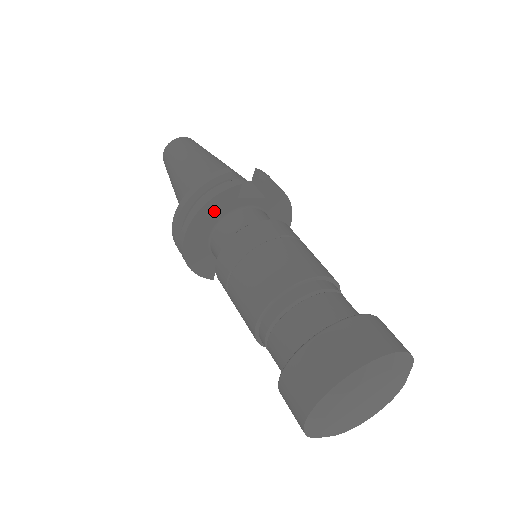
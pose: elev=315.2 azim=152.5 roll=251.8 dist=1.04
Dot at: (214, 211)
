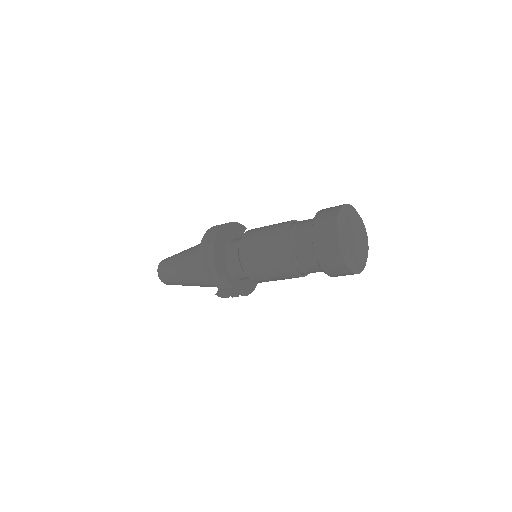
Dot at: (234, 230)
